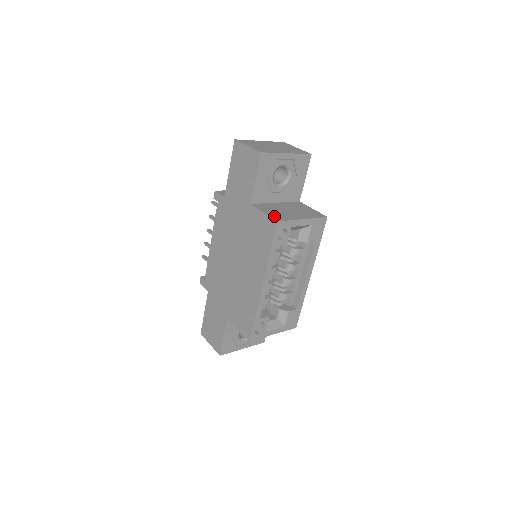
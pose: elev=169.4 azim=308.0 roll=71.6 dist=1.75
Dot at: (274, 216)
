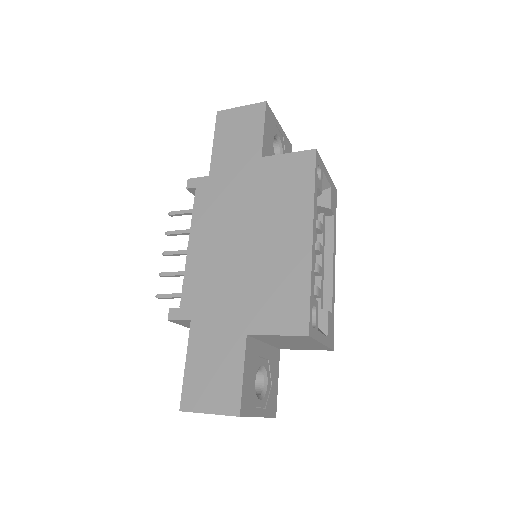
Dot at: occluded
